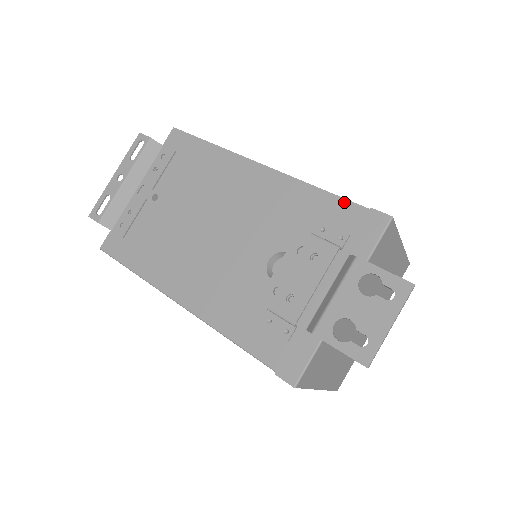
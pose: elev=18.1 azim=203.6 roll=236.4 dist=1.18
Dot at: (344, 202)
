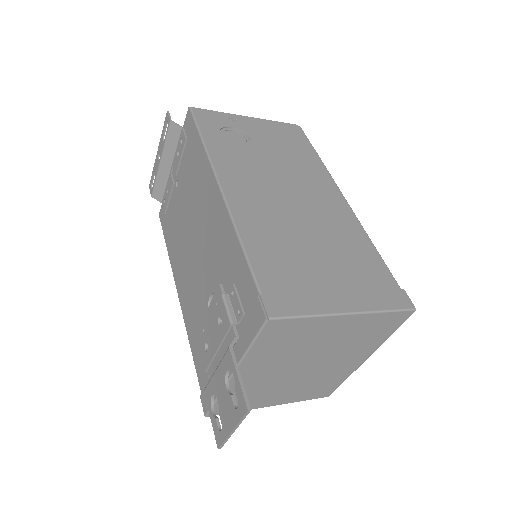
Dot at: (248, 273)
